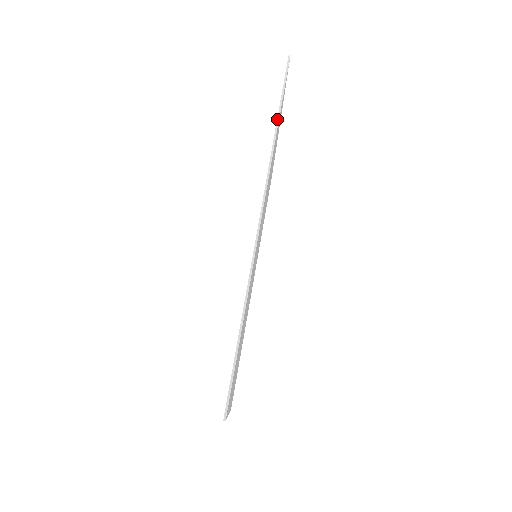
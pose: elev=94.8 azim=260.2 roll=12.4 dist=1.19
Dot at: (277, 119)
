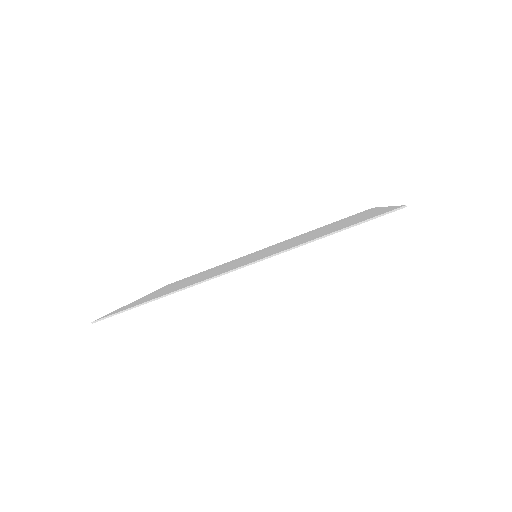
Dot at: (331, 233)
